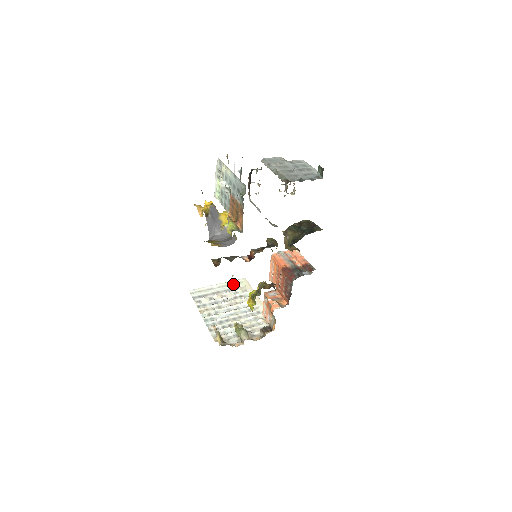
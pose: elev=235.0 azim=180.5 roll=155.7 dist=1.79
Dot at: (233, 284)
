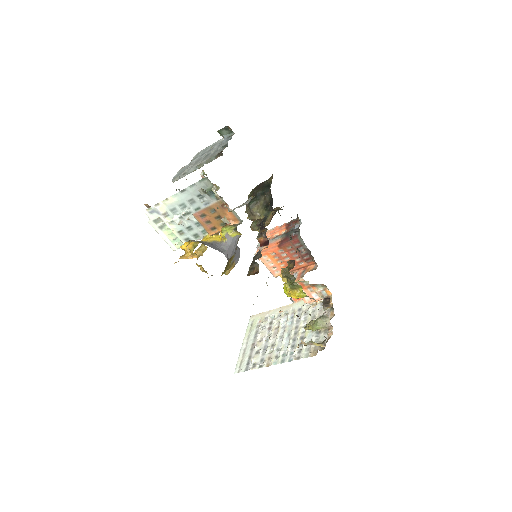
Dot at: (251, 328)
